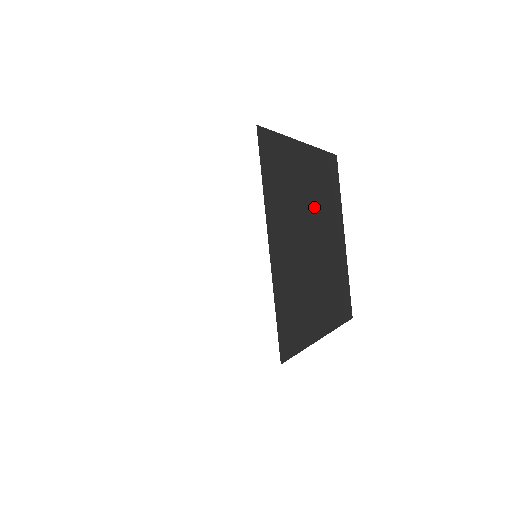
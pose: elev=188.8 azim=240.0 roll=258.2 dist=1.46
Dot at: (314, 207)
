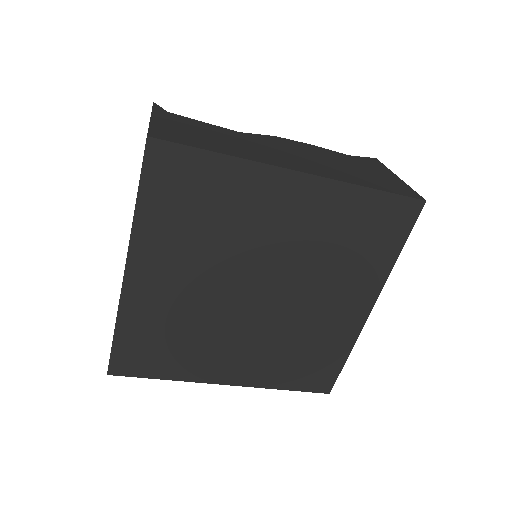
Dot at: (284, 257)
